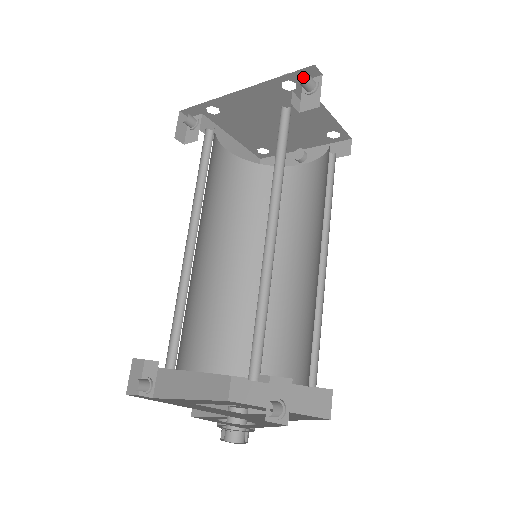
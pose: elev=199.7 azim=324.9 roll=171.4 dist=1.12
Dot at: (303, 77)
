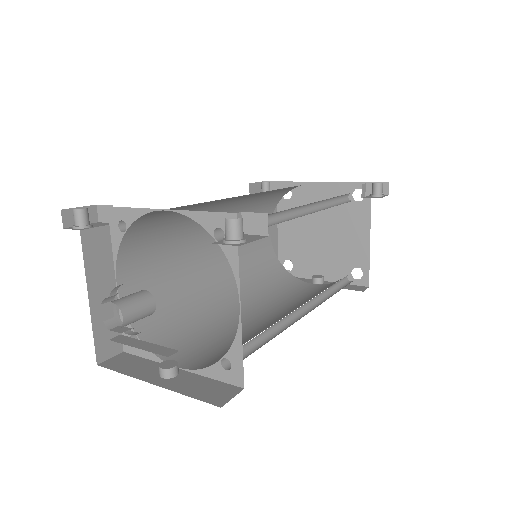
Dot at: occluded
